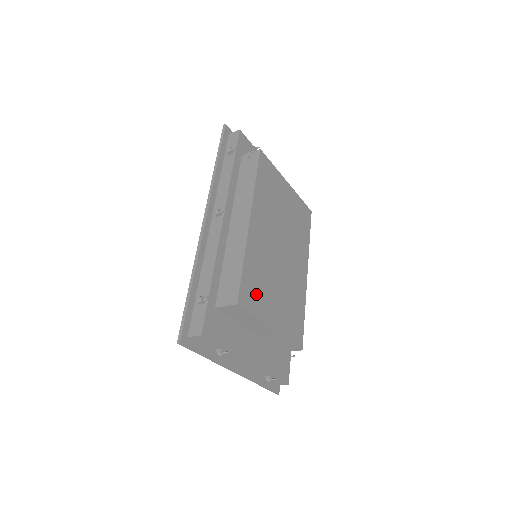
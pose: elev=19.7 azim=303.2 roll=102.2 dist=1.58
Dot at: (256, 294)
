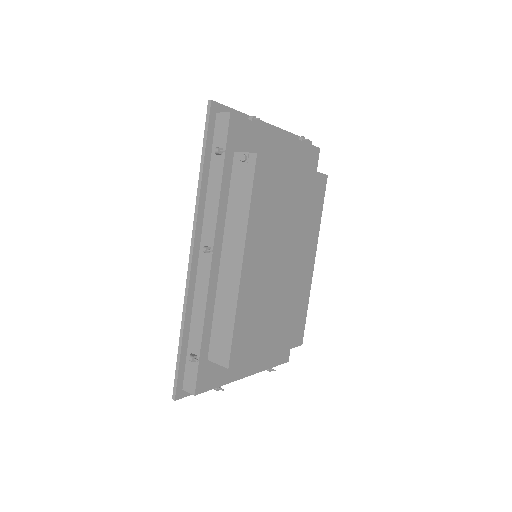
Dot at: (250, 339)
